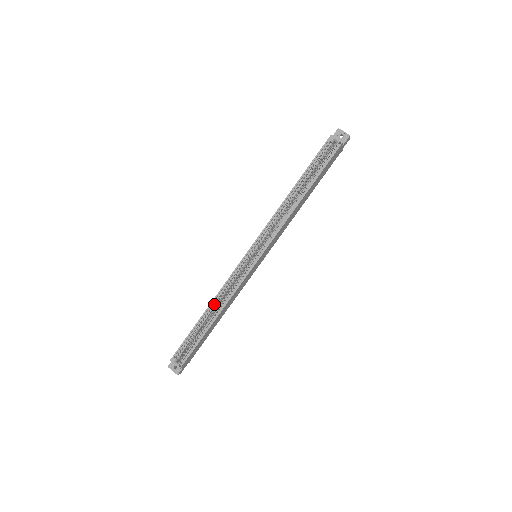
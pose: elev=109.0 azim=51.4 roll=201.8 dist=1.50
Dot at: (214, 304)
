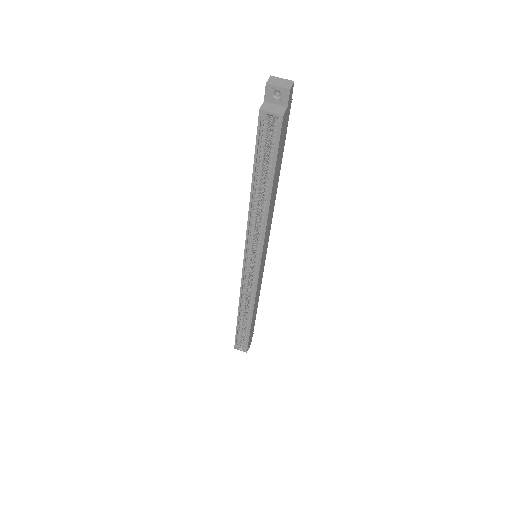
Dot at: occluded
